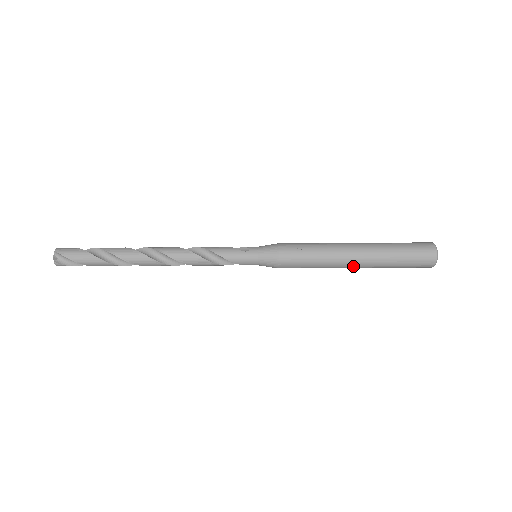
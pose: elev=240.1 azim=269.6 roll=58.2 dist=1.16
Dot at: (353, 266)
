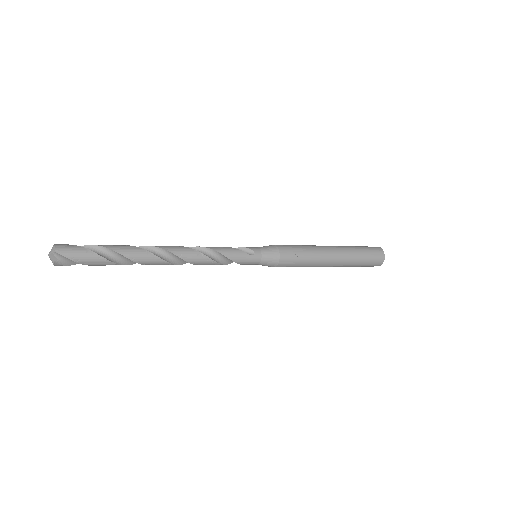
Dot at: occluded
